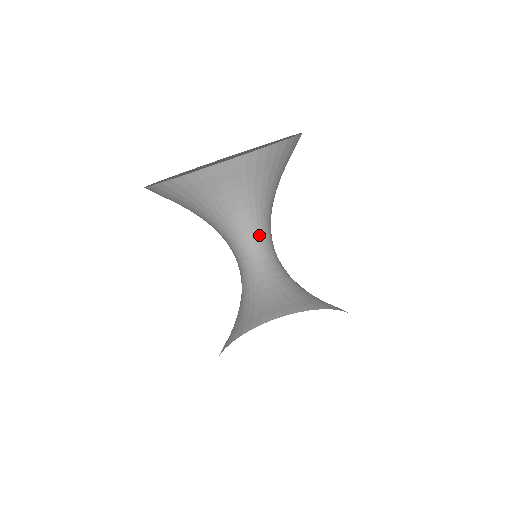
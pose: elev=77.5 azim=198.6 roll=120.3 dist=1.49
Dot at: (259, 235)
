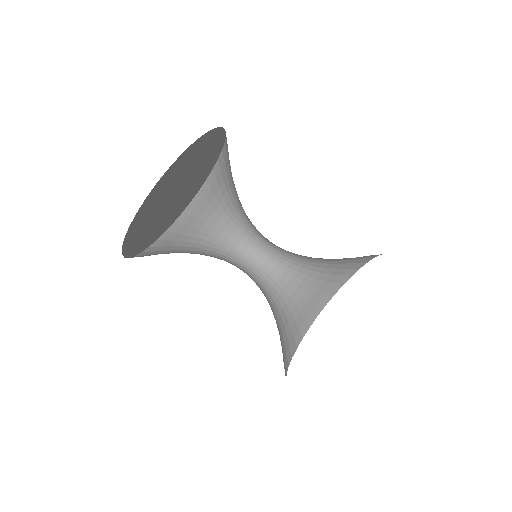
Dot at: (239, 253)
